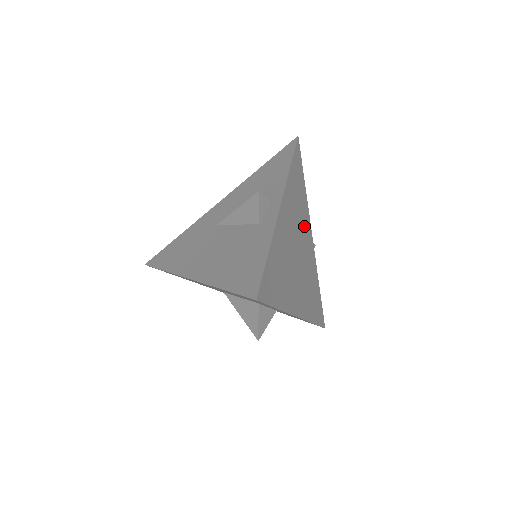
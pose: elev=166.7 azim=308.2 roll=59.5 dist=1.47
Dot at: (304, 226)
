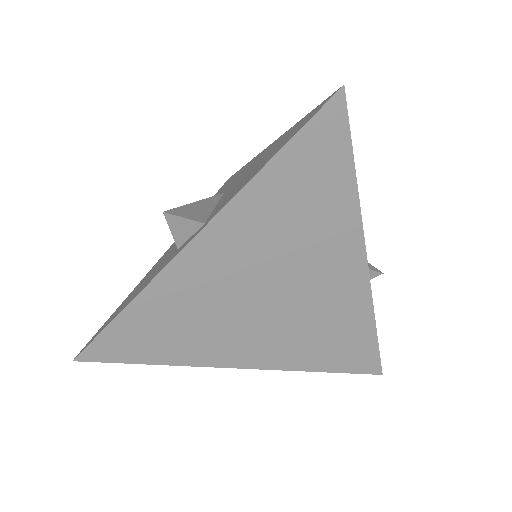
Dot at: (320, 253)
